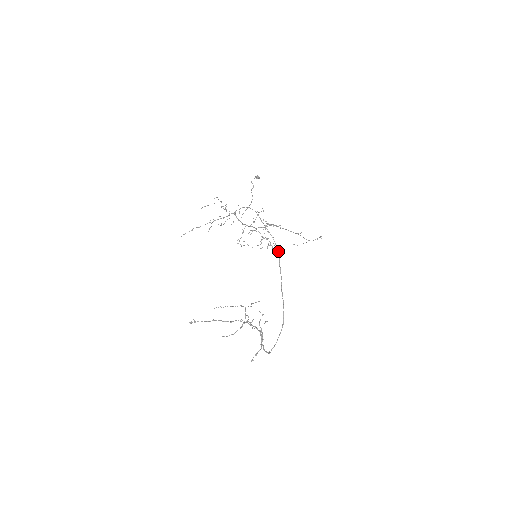
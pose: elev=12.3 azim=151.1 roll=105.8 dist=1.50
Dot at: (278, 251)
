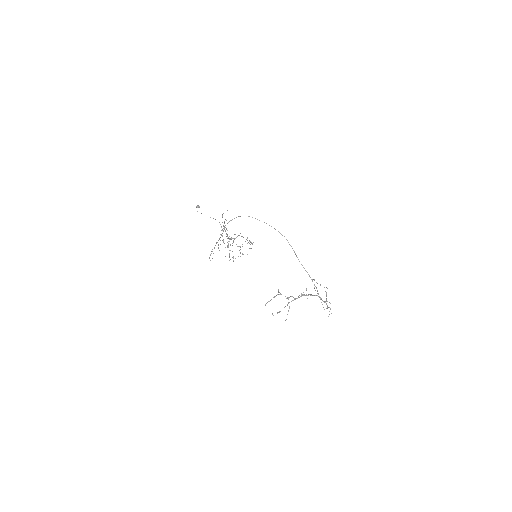
Dot at: occluded
